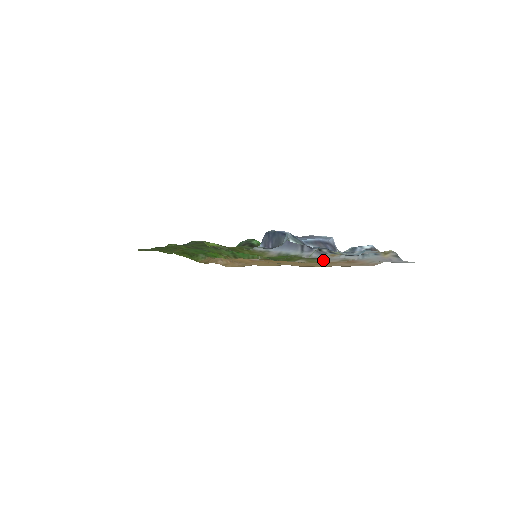
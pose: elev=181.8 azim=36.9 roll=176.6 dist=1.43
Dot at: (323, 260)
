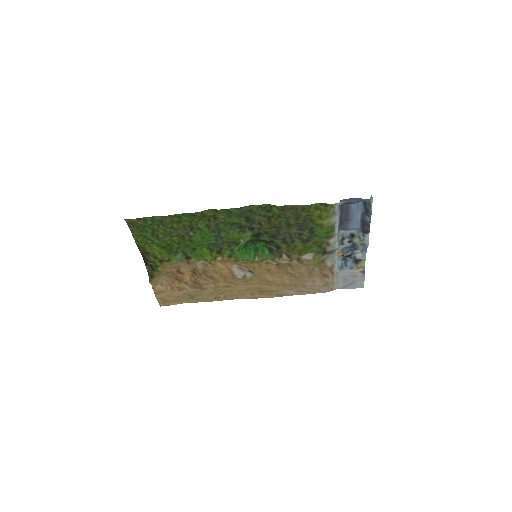
Dot at: (326, 258)
